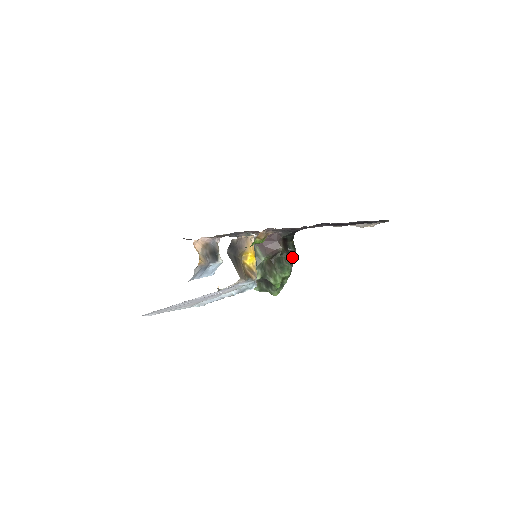
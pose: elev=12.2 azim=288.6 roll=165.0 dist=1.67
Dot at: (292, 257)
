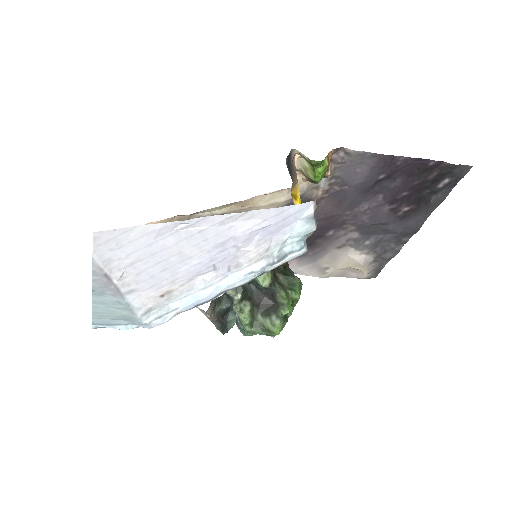
Dot at: occluded
